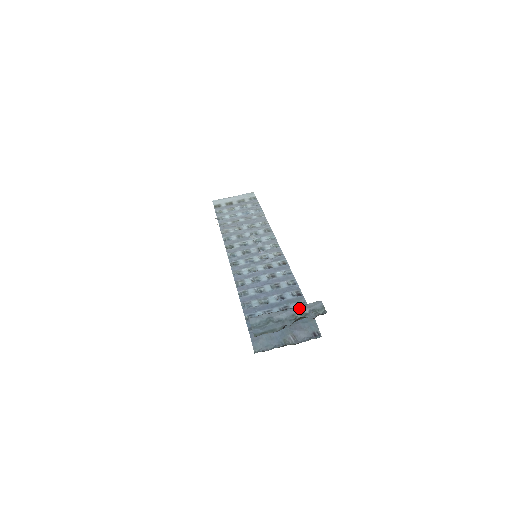
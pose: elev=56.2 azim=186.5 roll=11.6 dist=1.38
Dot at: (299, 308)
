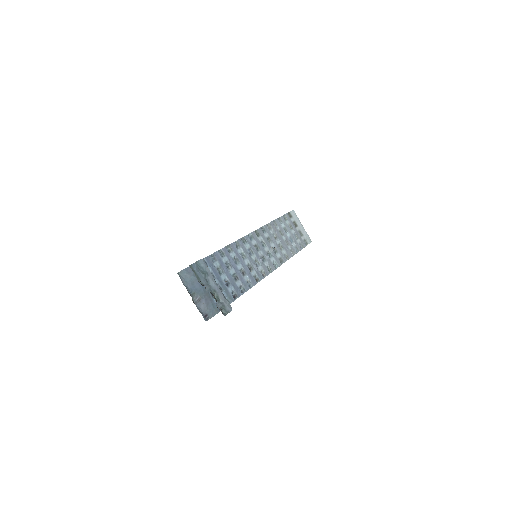
Dot at: (222, 294)
